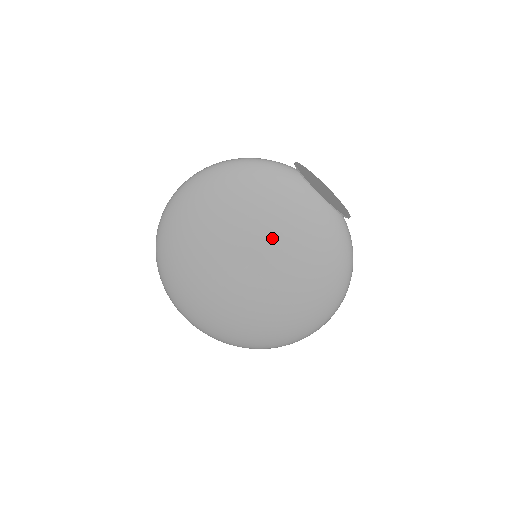
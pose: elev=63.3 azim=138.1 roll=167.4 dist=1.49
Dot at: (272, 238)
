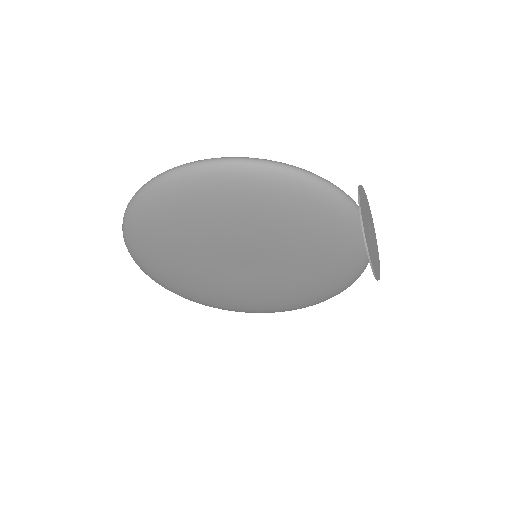
Dot at: (287, 258)
